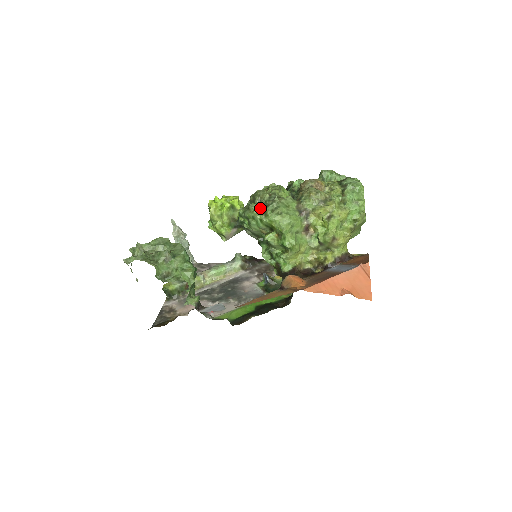
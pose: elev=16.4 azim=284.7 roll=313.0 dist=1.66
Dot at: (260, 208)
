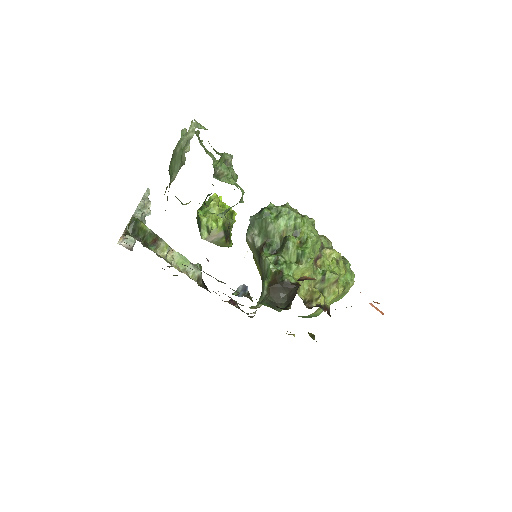
Dot at: occluded
